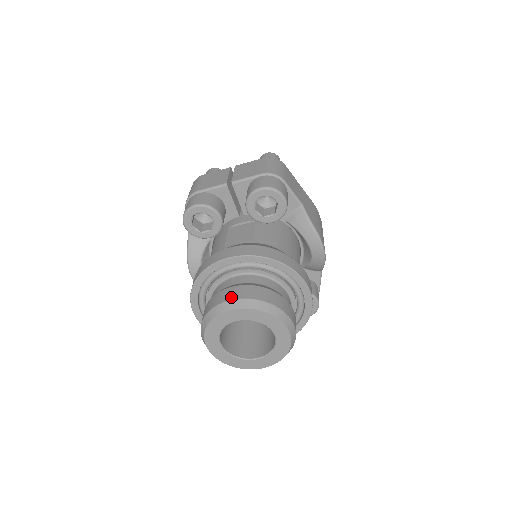
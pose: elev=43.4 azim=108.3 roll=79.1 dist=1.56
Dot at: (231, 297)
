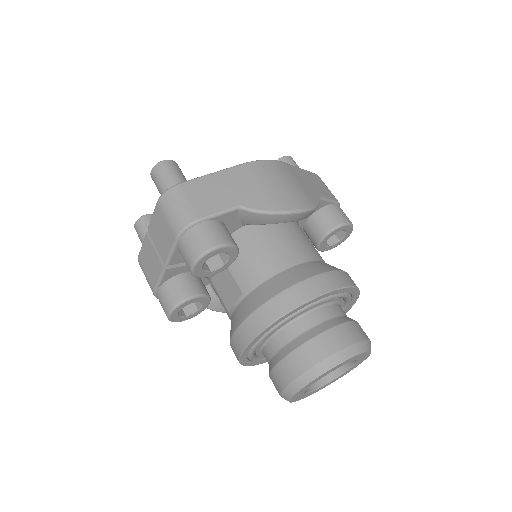
Dot at: (283, 383)
